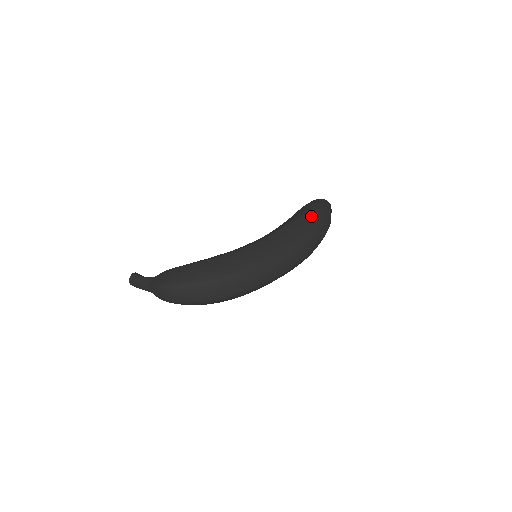
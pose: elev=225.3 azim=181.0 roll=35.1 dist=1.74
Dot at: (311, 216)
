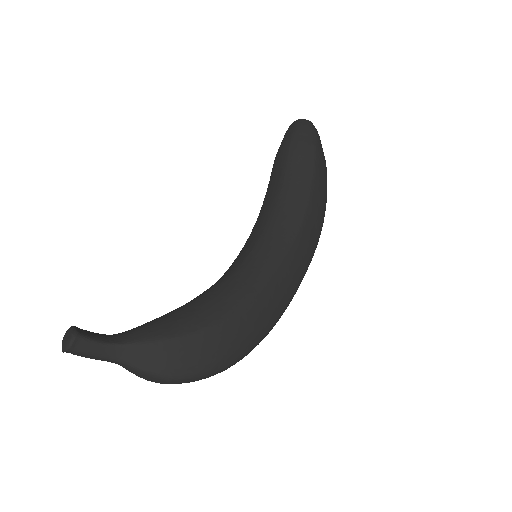
Dot at: (321, 183)
